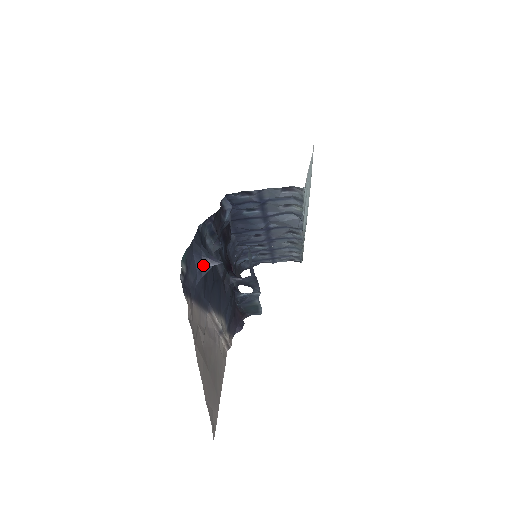
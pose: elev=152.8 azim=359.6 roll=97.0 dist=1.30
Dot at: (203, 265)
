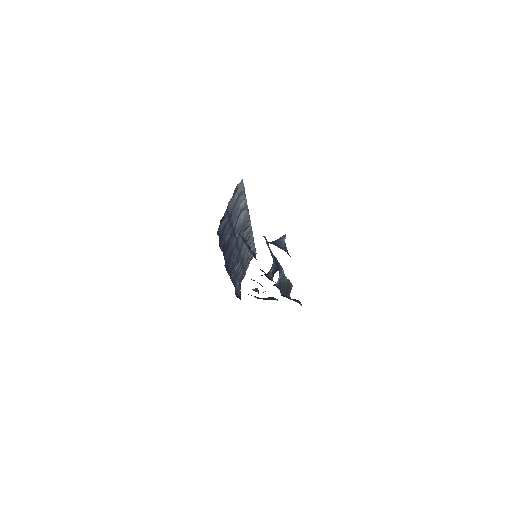
Dot at: (282, 247)
